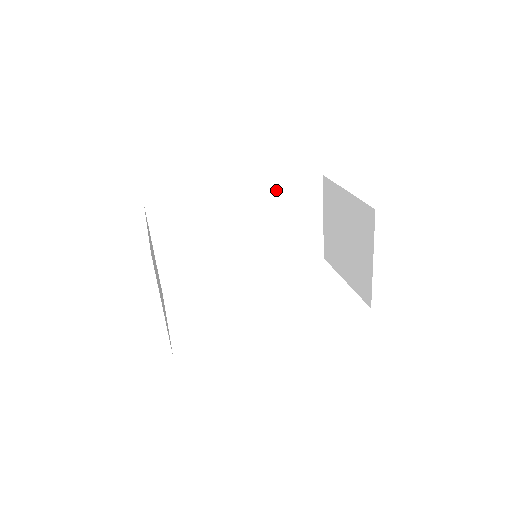
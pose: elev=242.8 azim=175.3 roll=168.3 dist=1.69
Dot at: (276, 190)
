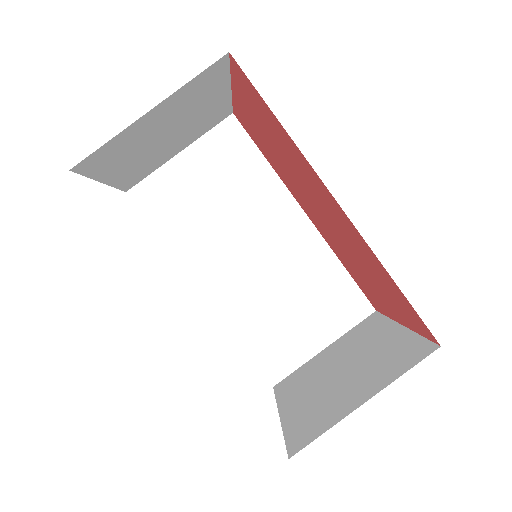
Dot at: (329, 263)
